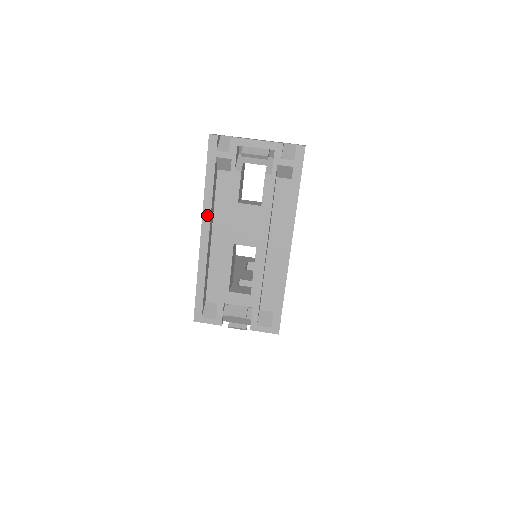
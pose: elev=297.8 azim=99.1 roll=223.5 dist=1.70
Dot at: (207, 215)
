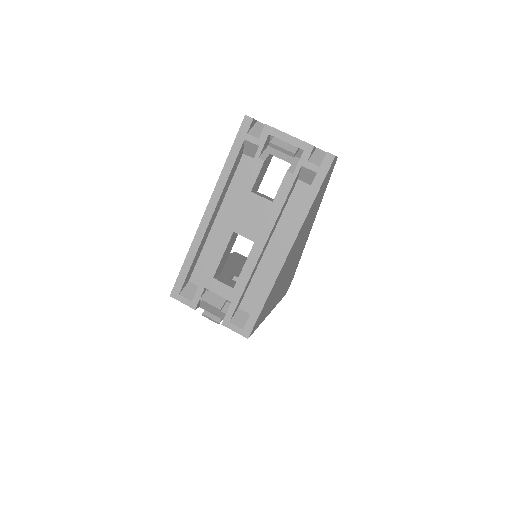
Dot at: (217, 194)
